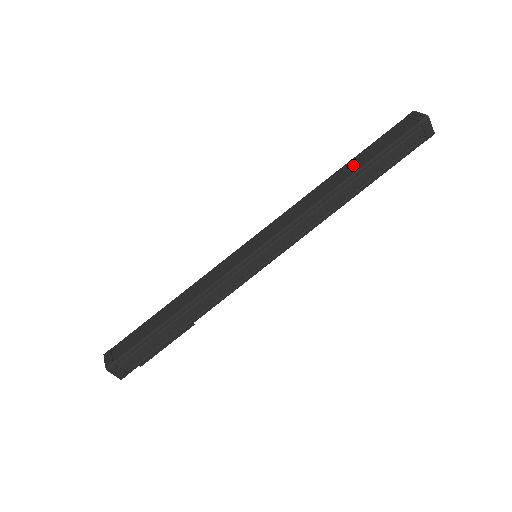
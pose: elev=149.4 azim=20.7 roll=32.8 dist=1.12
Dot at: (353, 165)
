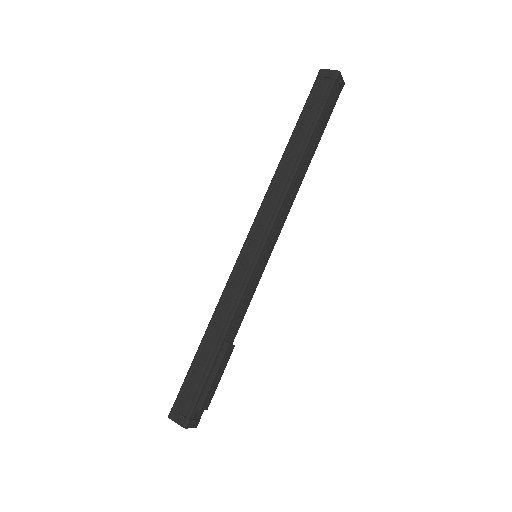
Dot at: occluded
